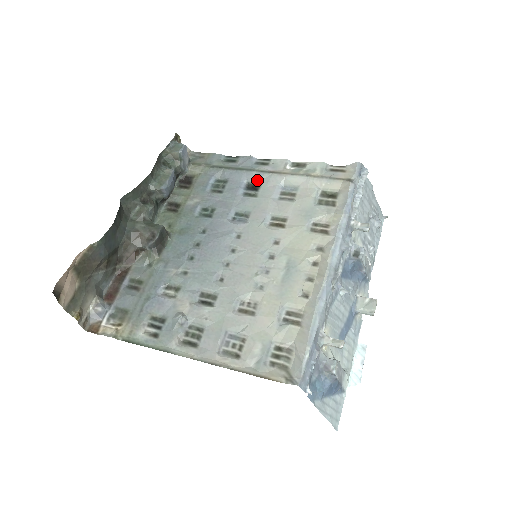
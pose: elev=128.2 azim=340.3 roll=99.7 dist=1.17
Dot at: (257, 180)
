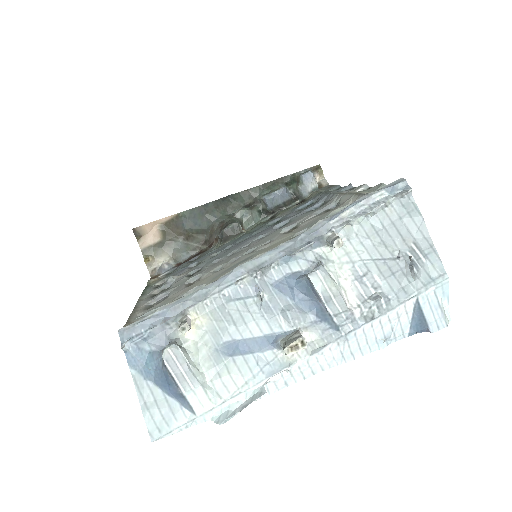
Dot at: (327, 200)
